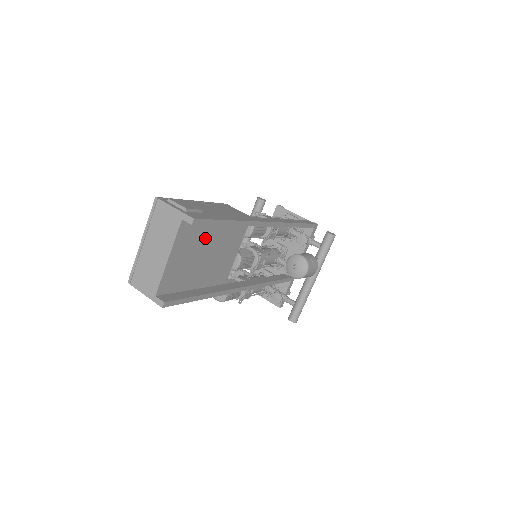
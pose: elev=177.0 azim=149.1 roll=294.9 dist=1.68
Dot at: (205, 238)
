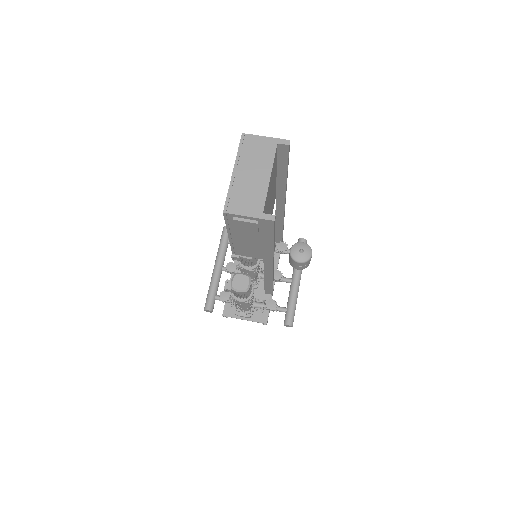
Dot at: (273, 182)
